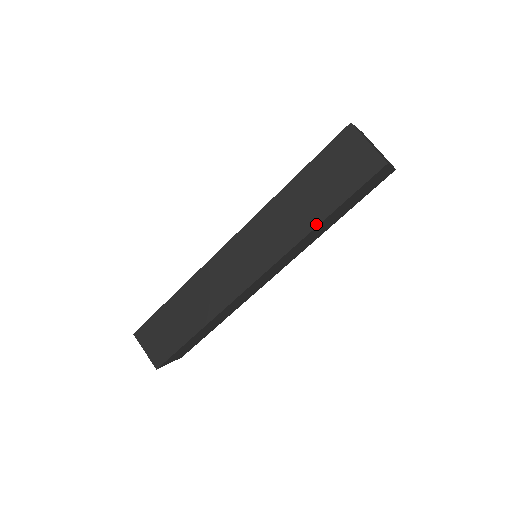
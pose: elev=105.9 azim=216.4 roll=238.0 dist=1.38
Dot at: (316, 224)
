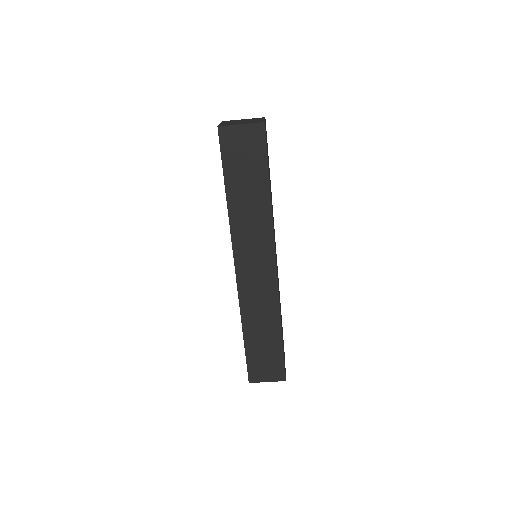
Dot at: (269, 199)
